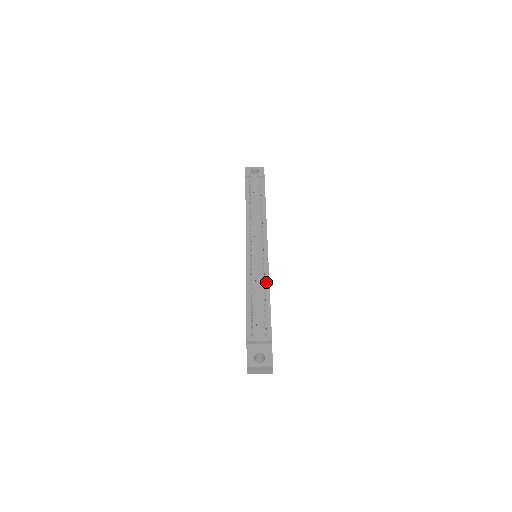
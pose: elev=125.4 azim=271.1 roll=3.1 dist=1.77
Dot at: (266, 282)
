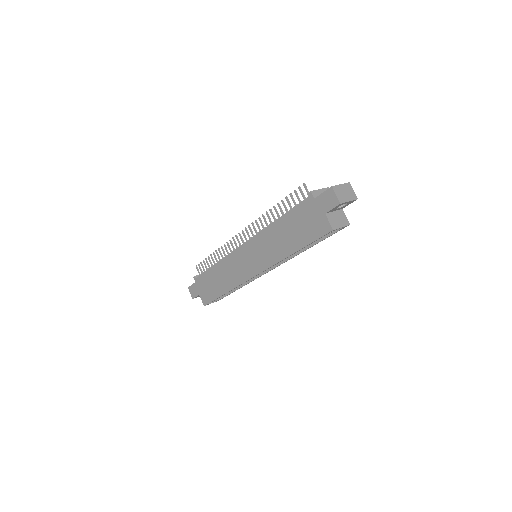
Dot at: occluded
